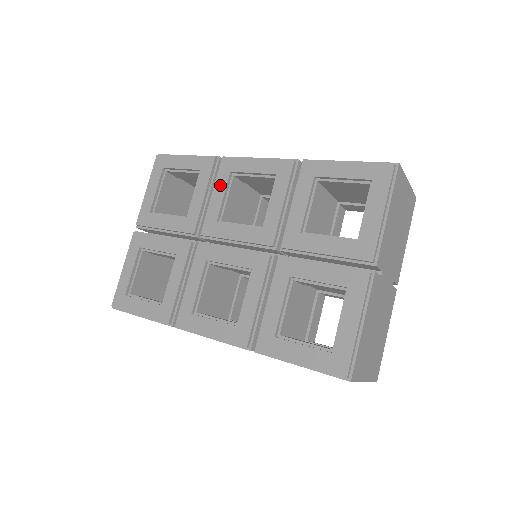
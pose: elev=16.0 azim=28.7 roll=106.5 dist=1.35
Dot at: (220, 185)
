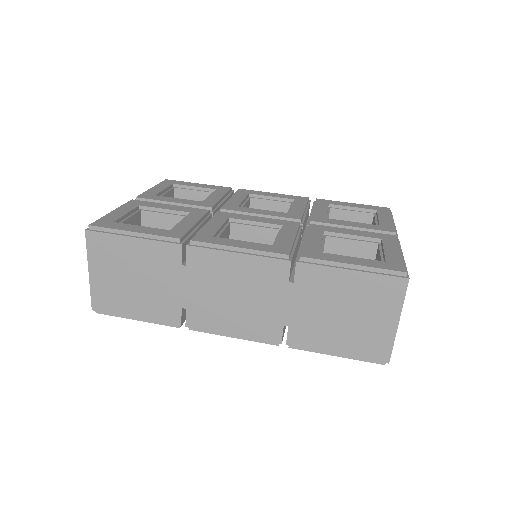
Dot at: (239, 196)
